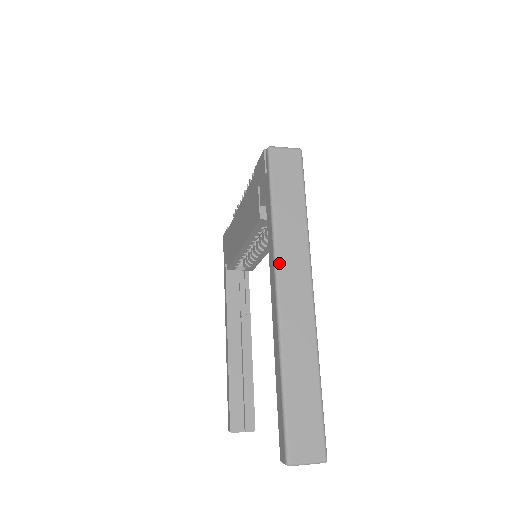
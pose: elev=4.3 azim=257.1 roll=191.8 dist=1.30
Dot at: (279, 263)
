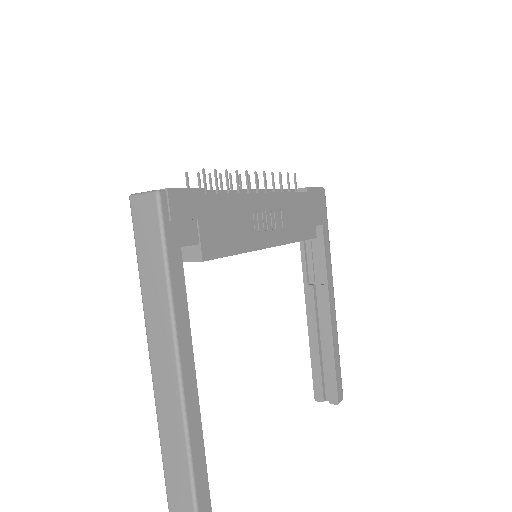
Dot at: (148, 337)
